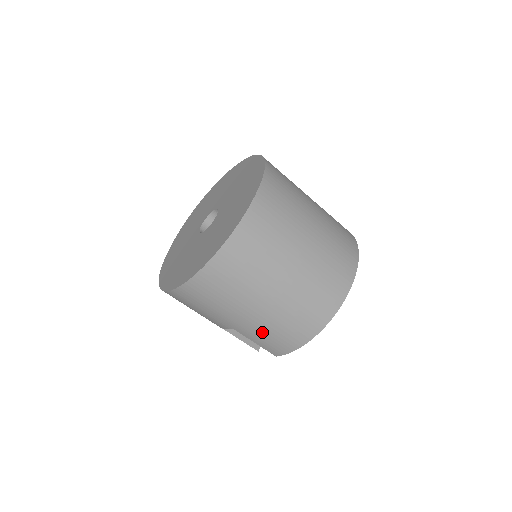
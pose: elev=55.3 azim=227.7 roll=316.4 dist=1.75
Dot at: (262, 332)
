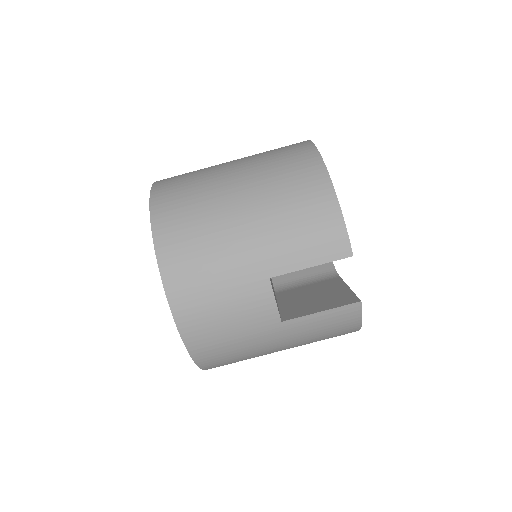
Dot at: (287, 237)
